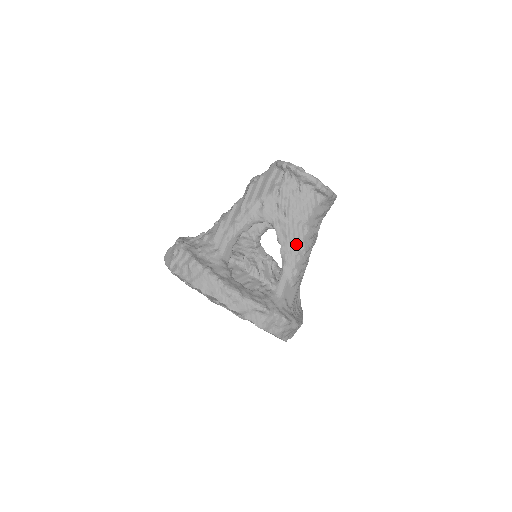
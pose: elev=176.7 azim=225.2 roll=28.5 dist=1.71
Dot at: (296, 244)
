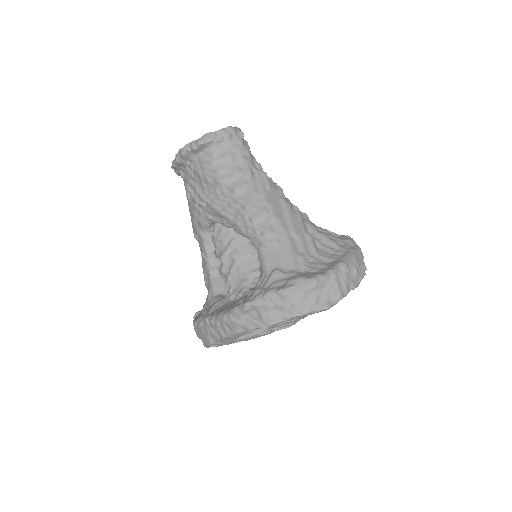
Dot at: (236, 211)
